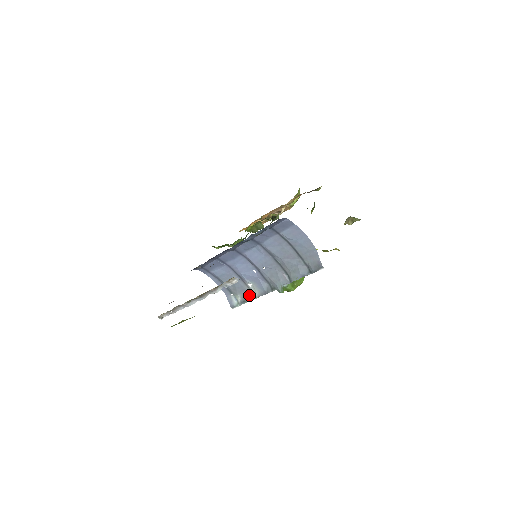
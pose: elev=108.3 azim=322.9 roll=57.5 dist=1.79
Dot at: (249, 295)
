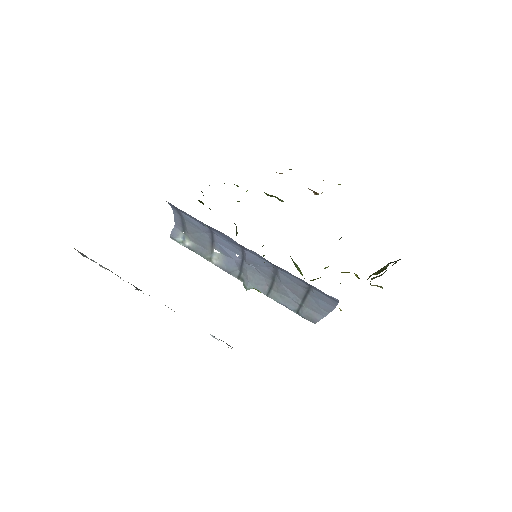
Dot at: (205, 254)
